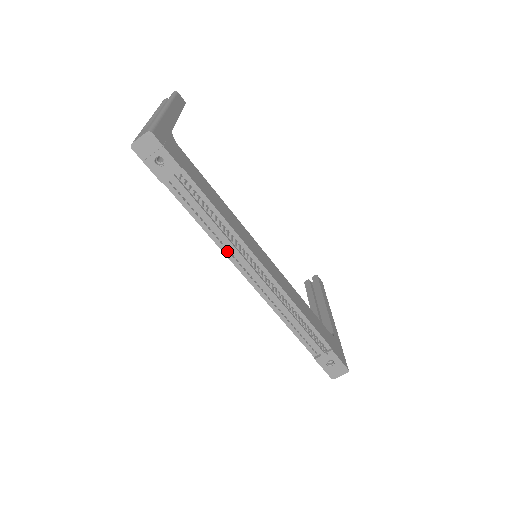
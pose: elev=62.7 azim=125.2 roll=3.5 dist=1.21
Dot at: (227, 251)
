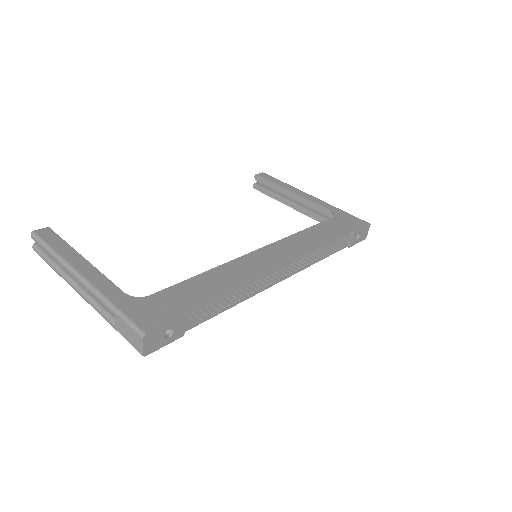
Dot at: (255, 292)
